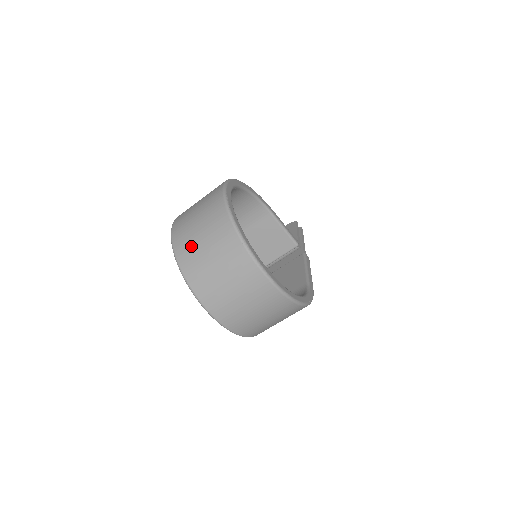
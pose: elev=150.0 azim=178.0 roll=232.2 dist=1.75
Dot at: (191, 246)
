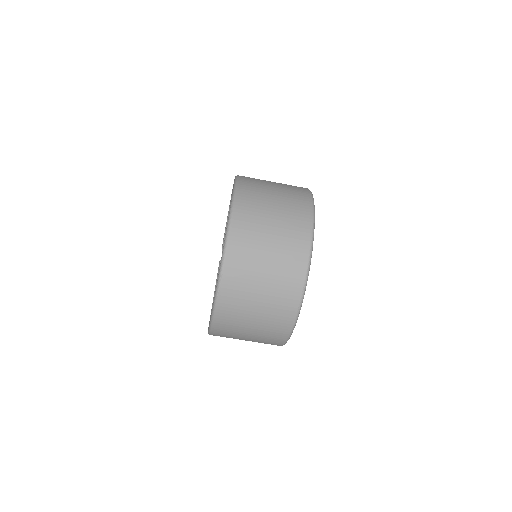
Dot at: (253, 242)
